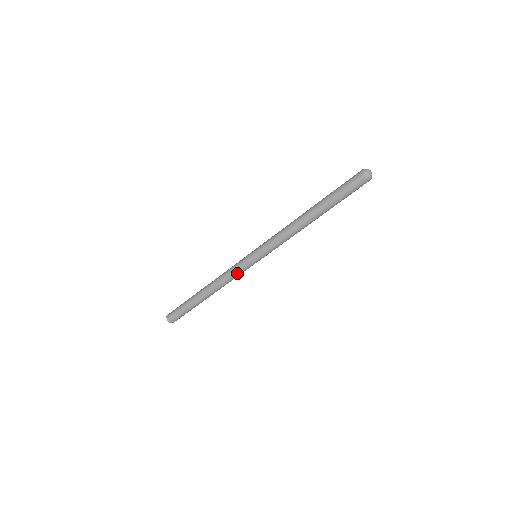
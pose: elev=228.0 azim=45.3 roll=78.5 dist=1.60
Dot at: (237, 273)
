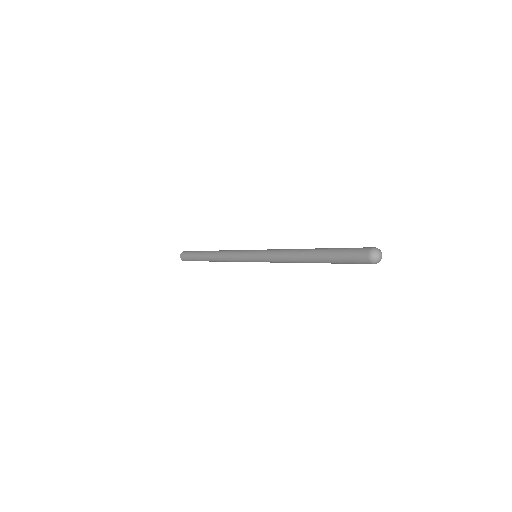
Dot at: occluded
